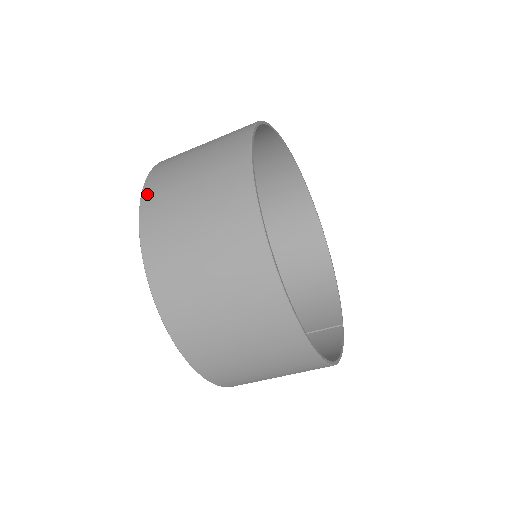
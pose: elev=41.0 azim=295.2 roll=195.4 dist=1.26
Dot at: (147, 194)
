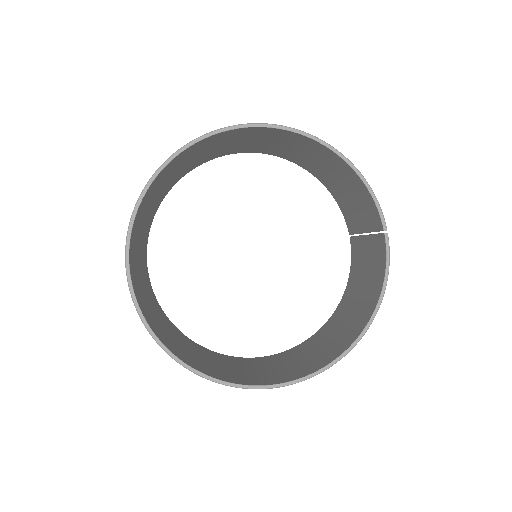
Dot at: occluded
